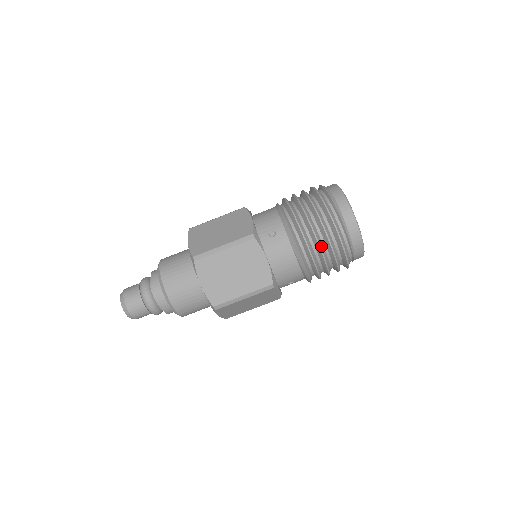
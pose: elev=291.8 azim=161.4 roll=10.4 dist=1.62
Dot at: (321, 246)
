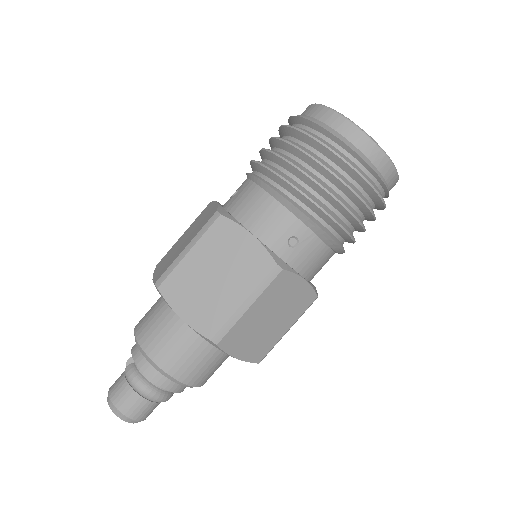
Dot at: (361, 221)
